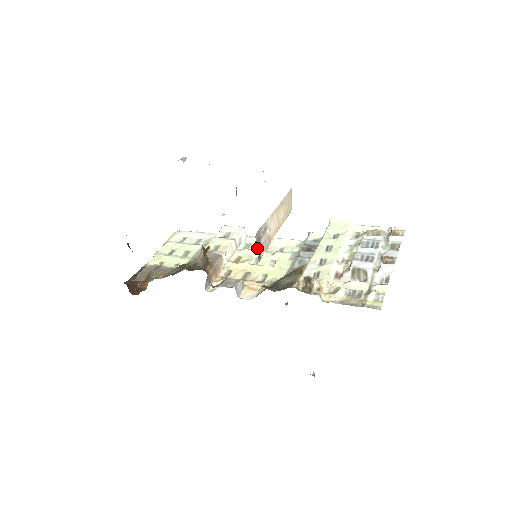
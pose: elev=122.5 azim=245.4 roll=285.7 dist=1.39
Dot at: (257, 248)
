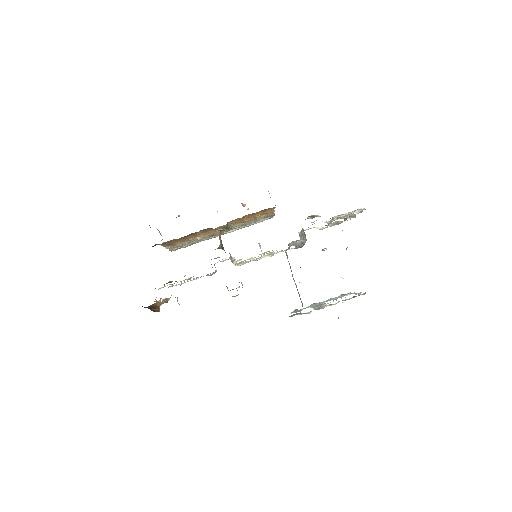
Dot at: occluded
